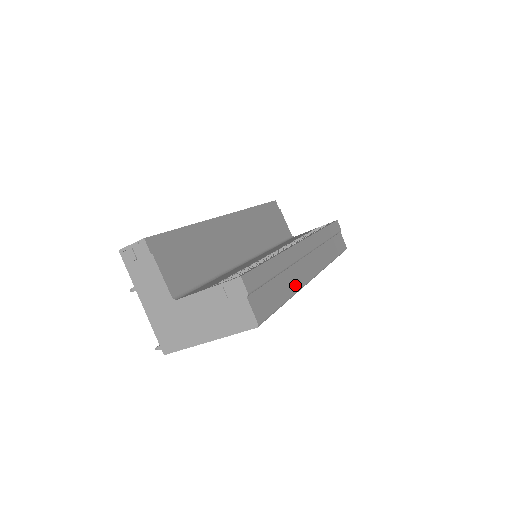
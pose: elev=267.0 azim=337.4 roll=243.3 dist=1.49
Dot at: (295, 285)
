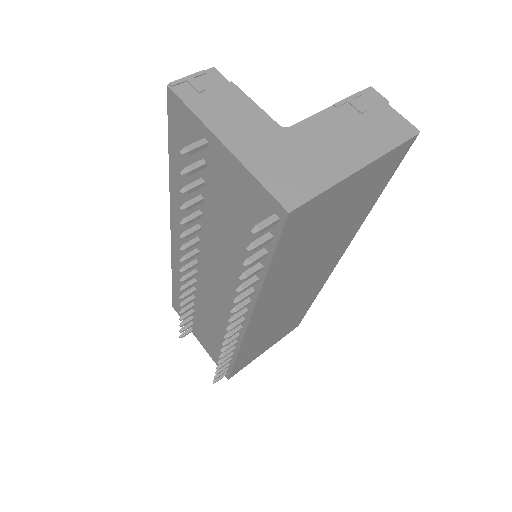
Dot at: occluded
